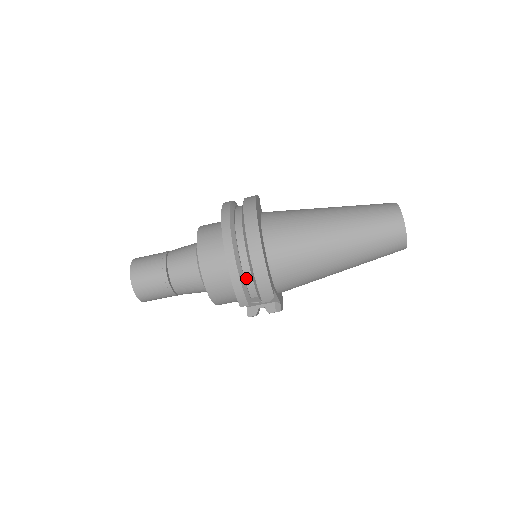
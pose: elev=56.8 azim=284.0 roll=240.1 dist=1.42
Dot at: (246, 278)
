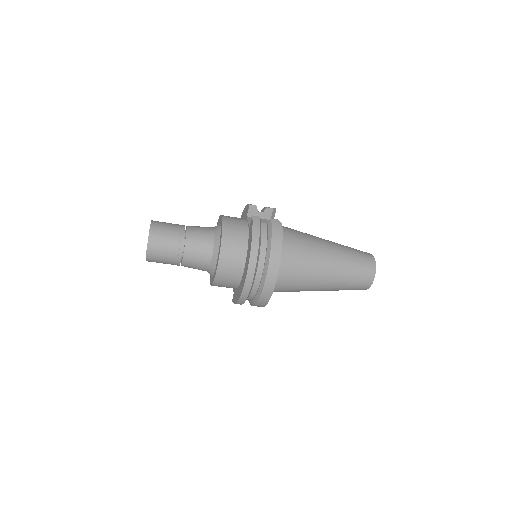
Dot at: (247, 299)
